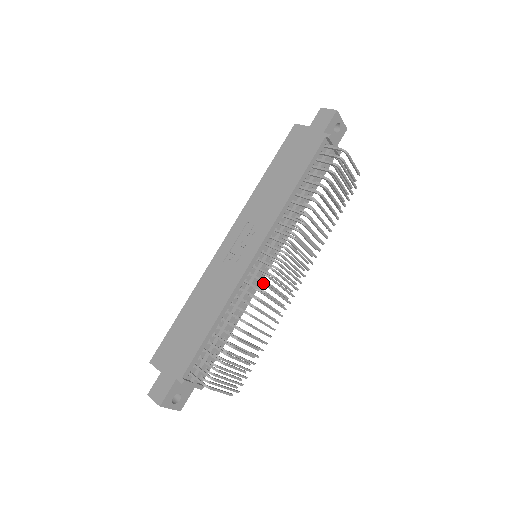
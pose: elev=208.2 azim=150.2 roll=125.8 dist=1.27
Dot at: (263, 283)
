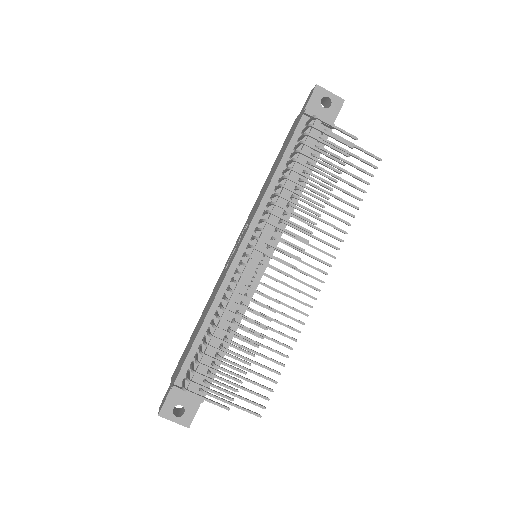
Dot at: occluded
